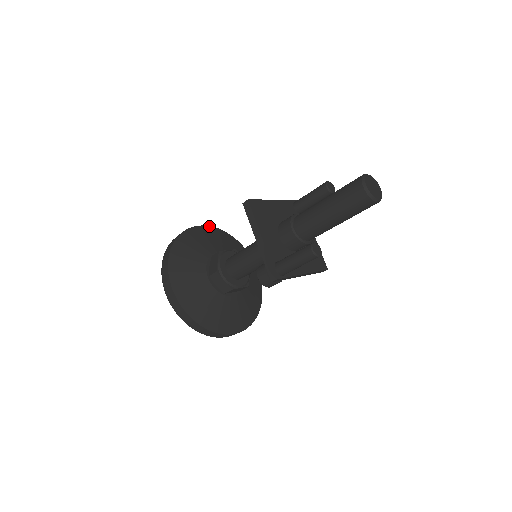
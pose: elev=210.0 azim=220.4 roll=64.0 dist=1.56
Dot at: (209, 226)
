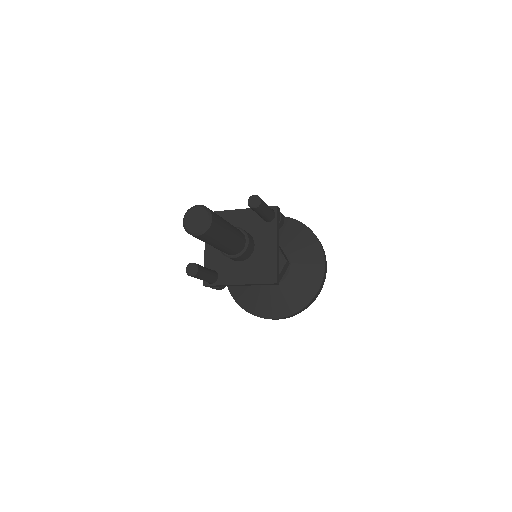
Dot at: occluded
